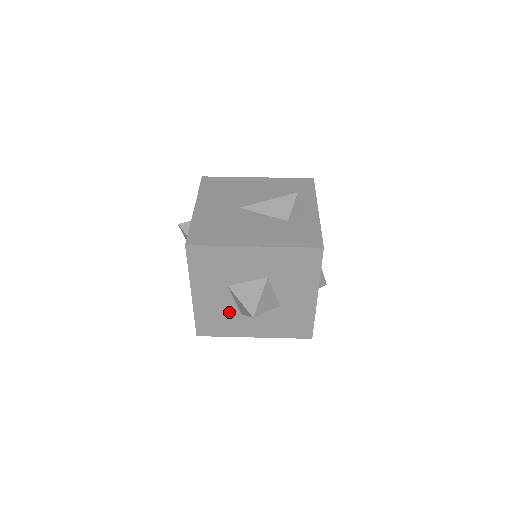
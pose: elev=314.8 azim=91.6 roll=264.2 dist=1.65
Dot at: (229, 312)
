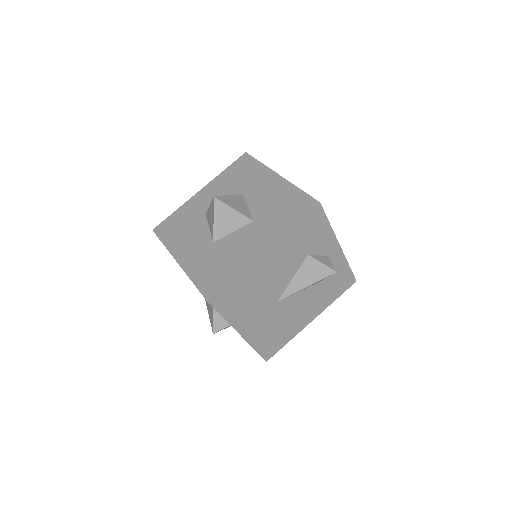
Dot at: occluded
